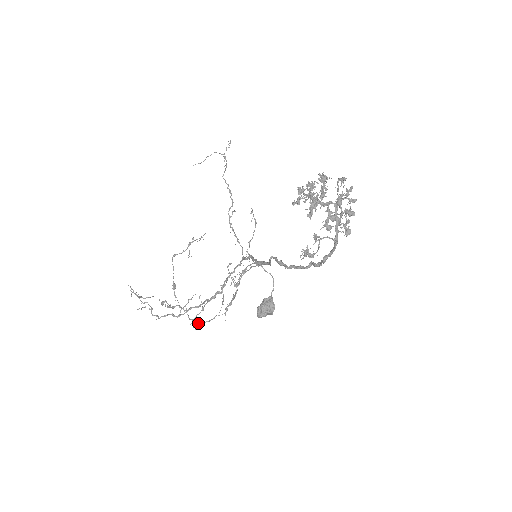
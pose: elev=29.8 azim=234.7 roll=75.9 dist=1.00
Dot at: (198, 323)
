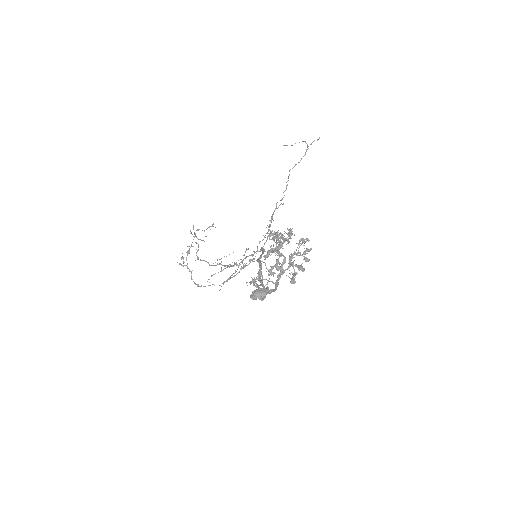
Dot at: (196, 284)
